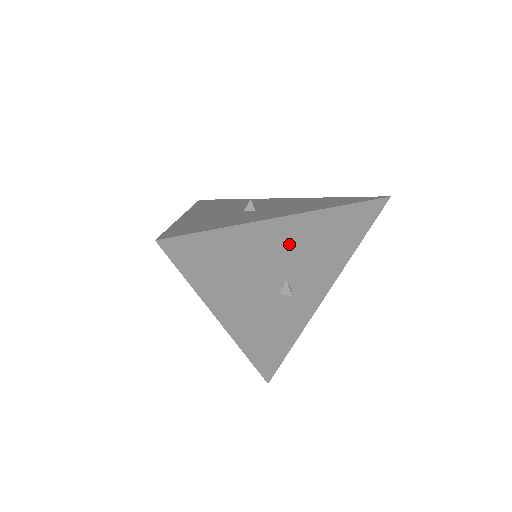
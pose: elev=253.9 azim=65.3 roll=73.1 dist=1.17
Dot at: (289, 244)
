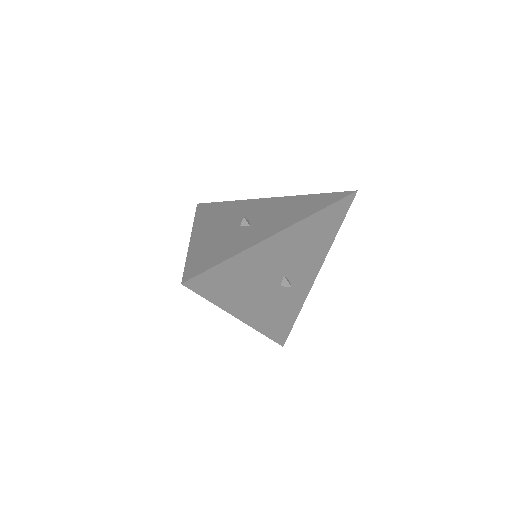
Dot at: (281, 251)
